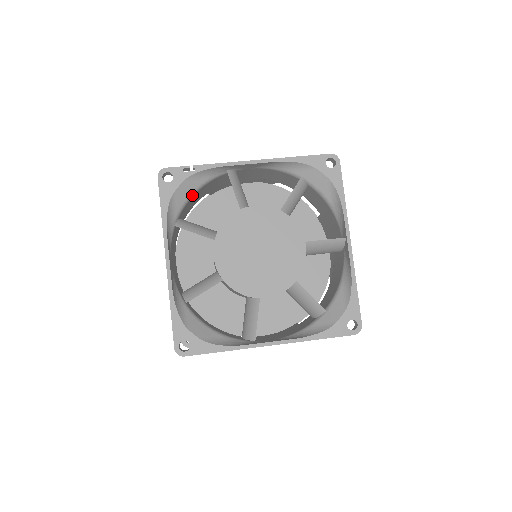
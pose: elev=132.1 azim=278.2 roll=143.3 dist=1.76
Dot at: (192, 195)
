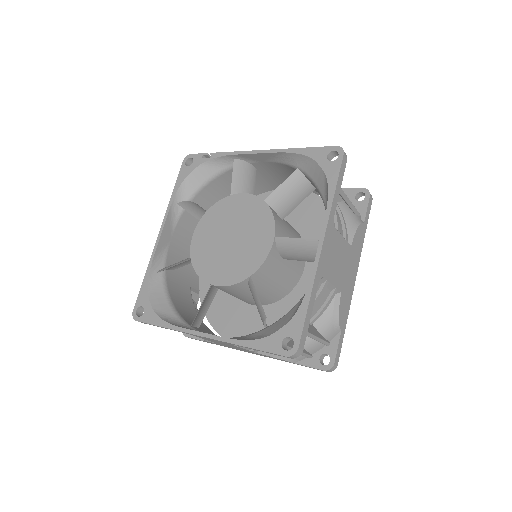
Dot at: (208, 182)
